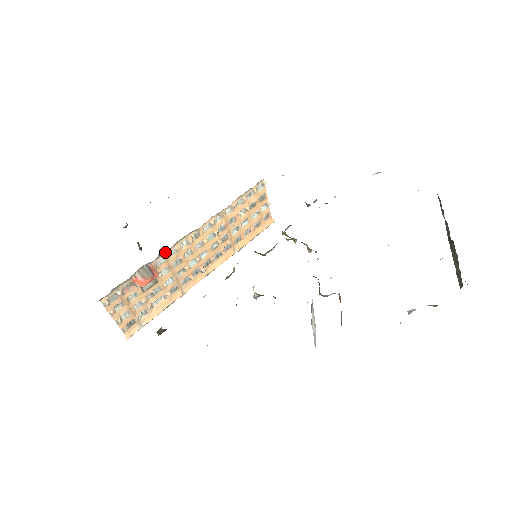
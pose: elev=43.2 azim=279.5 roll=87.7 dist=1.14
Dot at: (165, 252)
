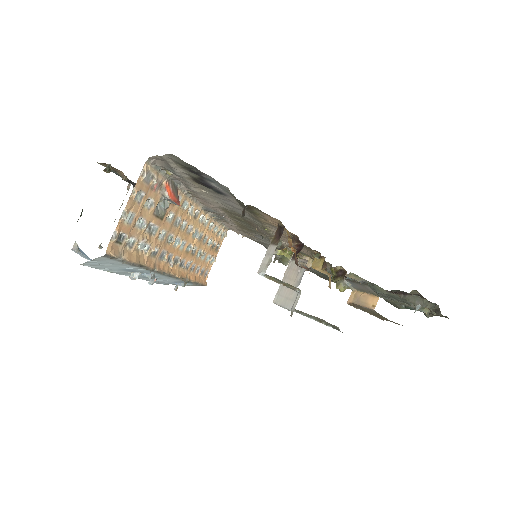
Dot at: (185, 195)
